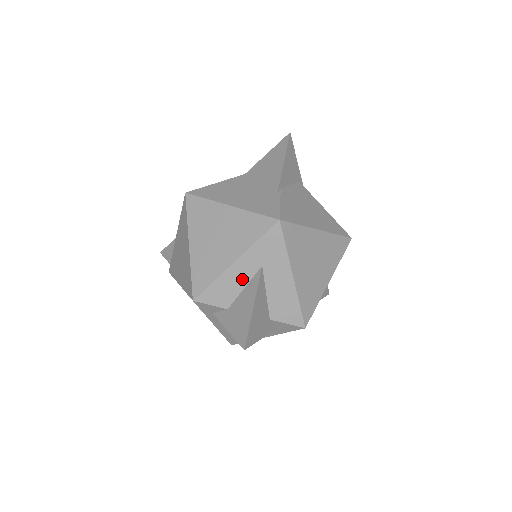
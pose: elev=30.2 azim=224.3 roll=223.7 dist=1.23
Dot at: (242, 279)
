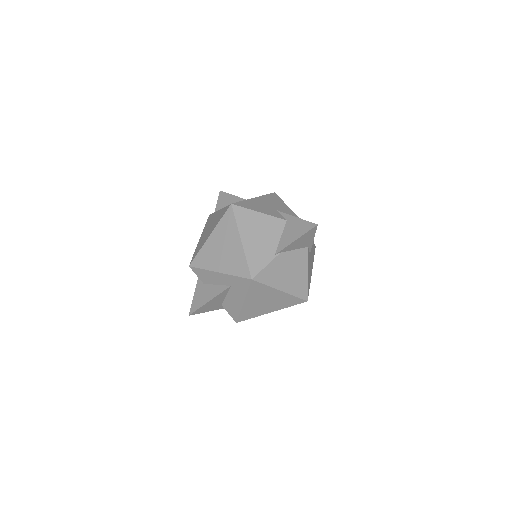
Dot at: (218, 281)
